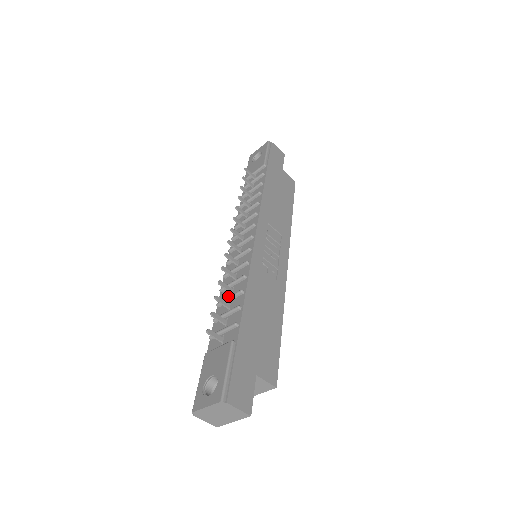
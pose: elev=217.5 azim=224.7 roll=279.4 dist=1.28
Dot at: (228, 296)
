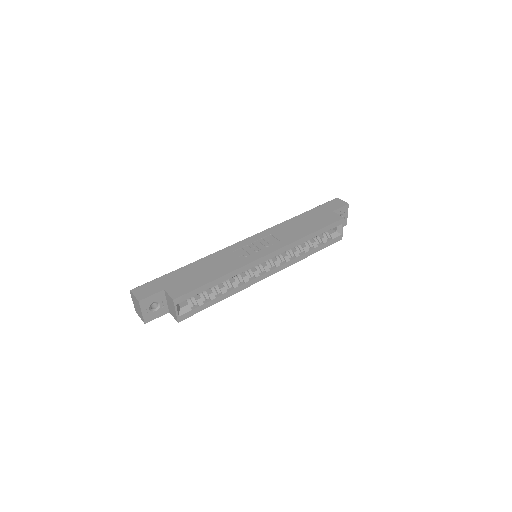
Dot at: occluded
